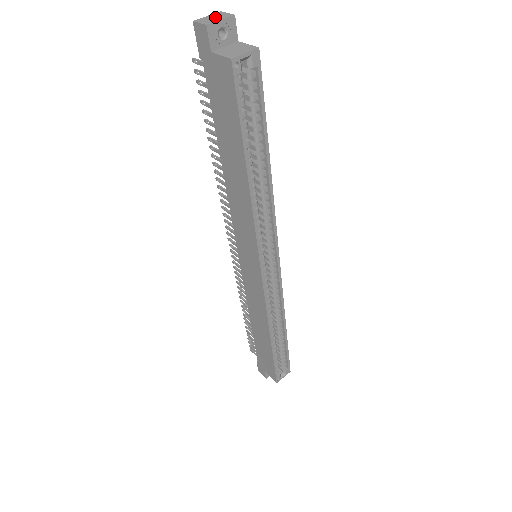
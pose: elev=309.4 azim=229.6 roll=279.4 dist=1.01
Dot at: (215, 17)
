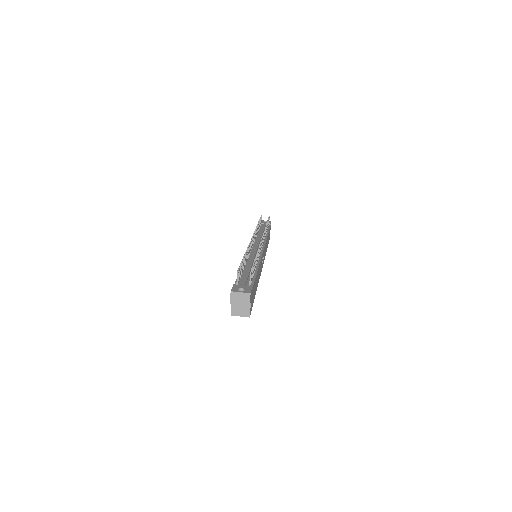
Dot at: (241, 299)
